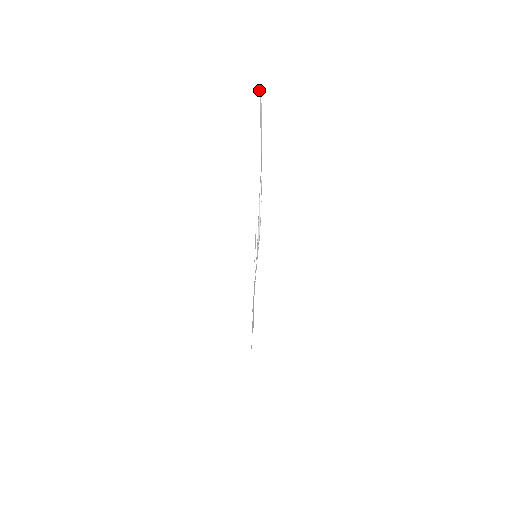
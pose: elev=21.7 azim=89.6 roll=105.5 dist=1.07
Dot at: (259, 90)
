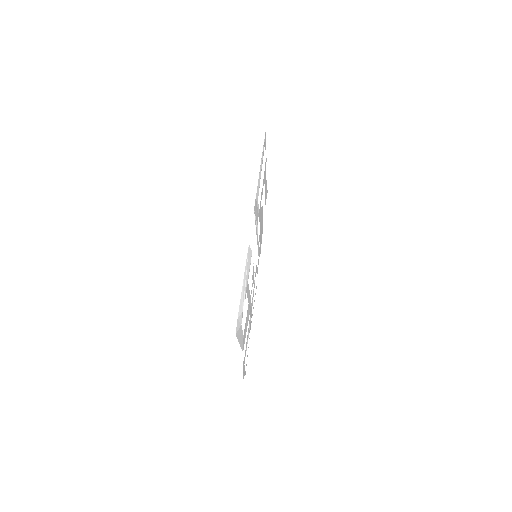
Dot at: (236, 334)
